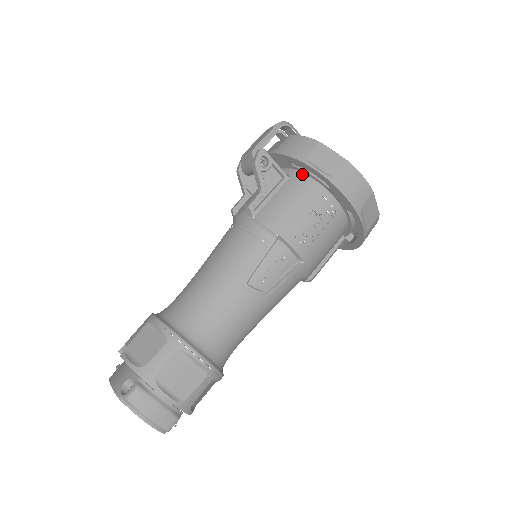
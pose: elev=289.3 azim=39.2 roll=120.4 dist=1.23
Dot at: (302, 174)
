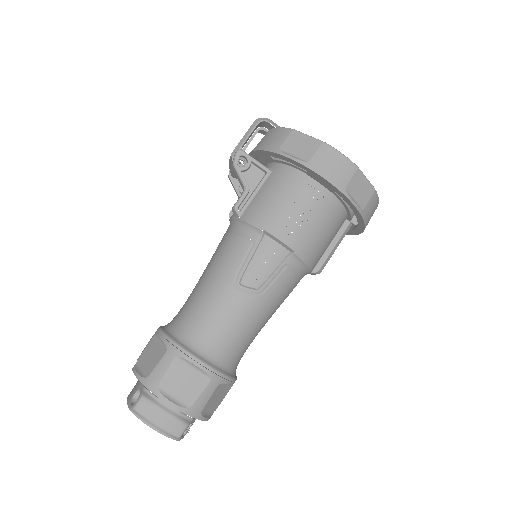
Dot at: (283, 165)
